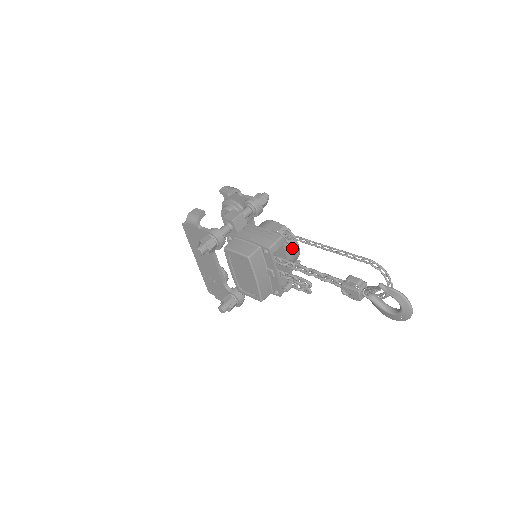
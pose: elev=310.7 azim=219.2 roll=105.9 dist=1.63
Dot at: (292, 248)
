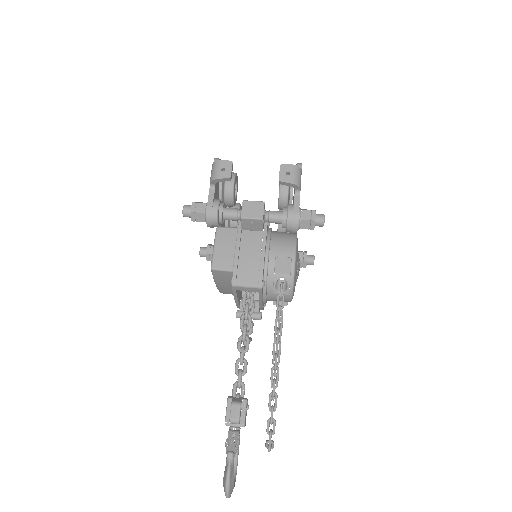
Dot at: (279, 296)
